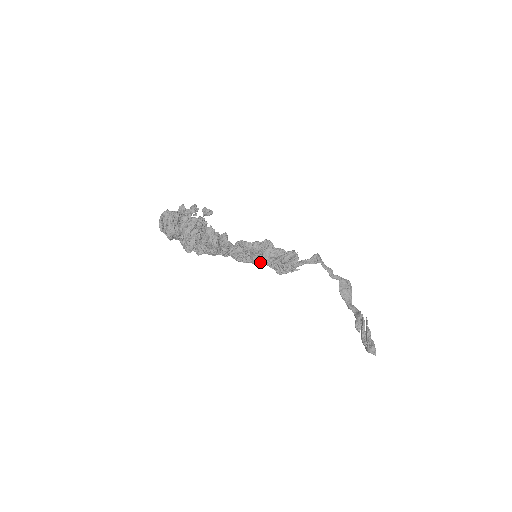
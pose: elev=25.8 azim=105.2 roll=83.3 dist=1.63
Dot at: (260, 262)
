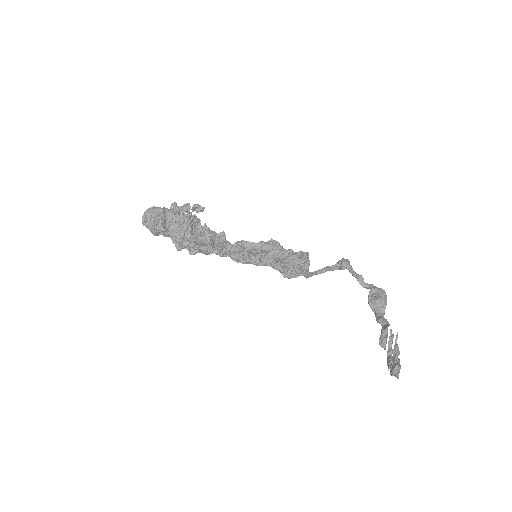
Dot at: (263, 264)
